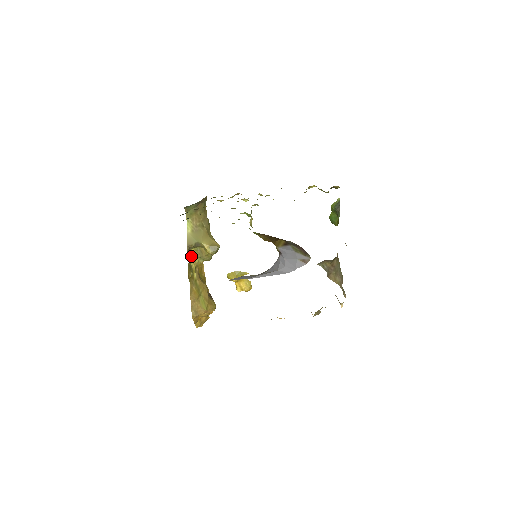
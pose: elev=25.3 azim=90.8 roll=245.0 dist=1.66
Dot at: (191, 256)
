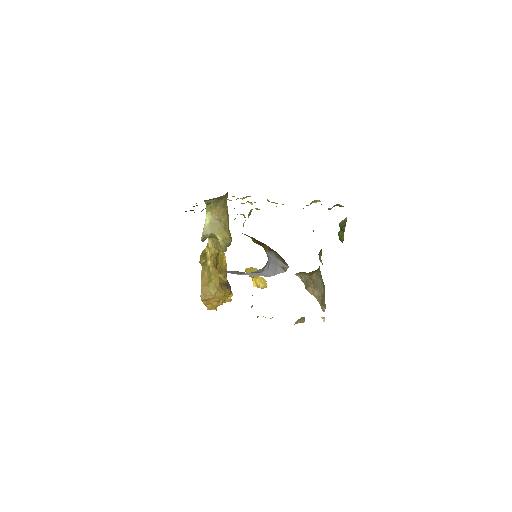
Dot at: (208, 245)
